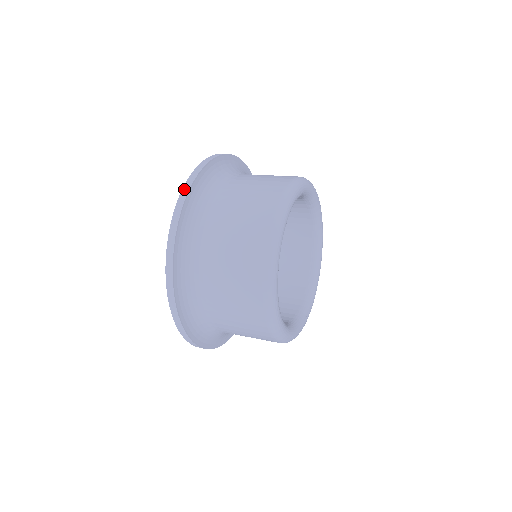
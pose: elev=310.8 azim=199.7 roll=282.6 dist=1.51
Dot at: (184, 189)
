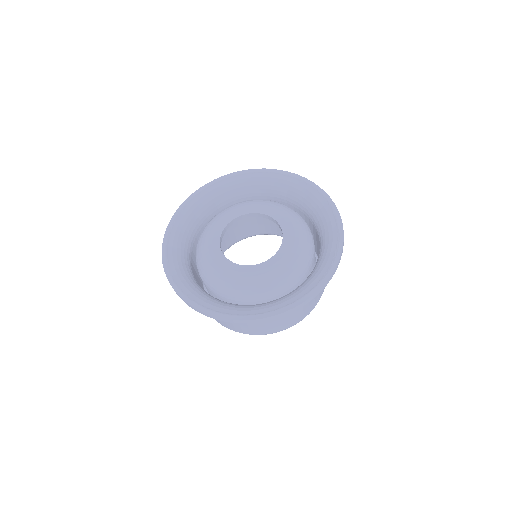
Dot at: (244, 322)
